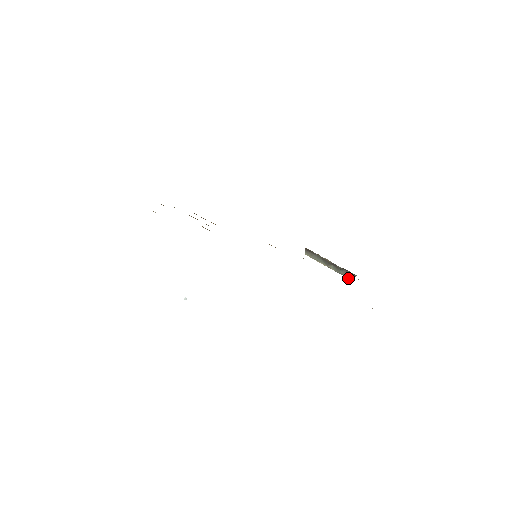
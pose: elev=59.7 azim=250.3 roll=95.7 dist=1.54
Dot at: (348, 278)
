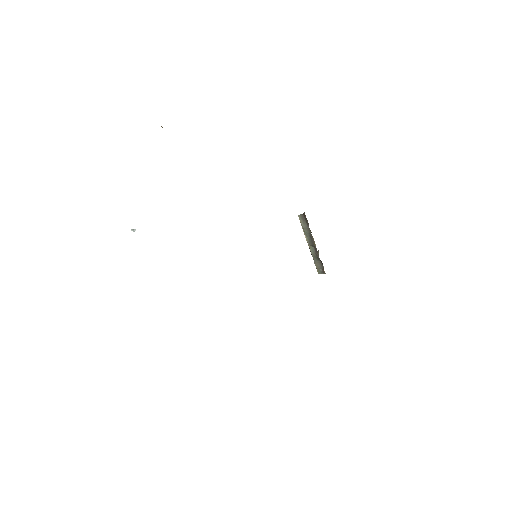
Dot at: (316, 268)
